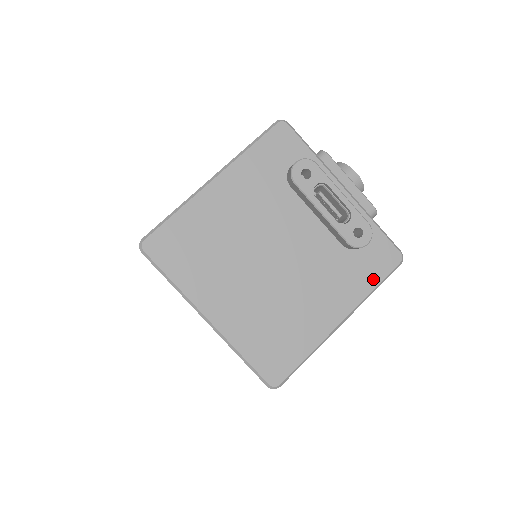
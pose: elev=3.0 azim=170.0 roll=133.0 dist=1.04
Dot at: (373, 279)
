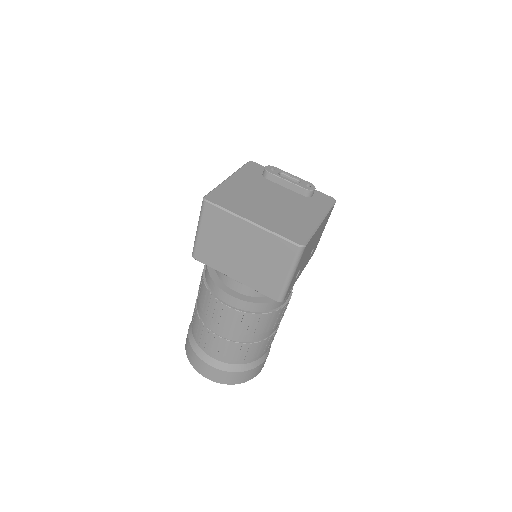
Dot at: (326, 206)
